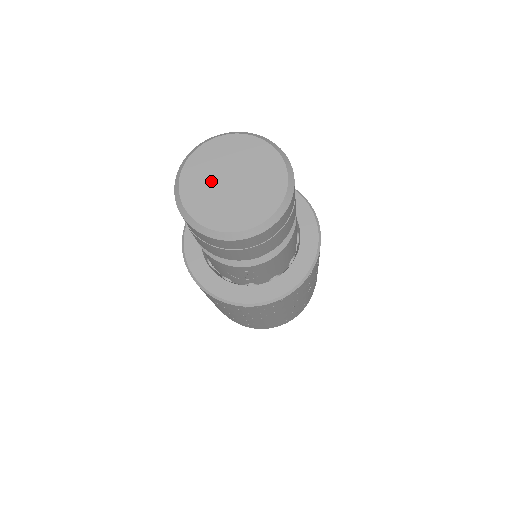
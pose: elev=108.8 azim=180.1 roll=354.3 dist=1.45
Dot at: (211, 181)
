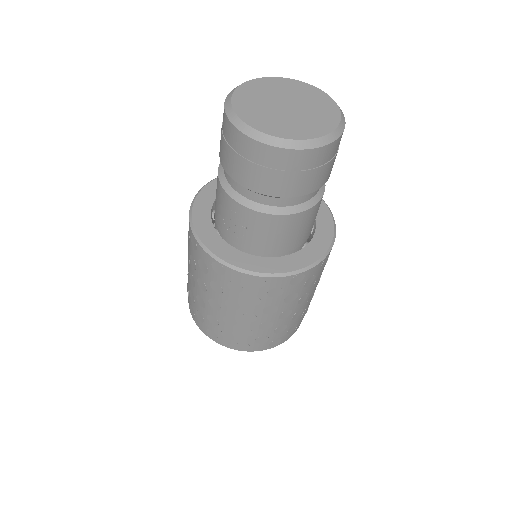
Dot at: (269, 96)
